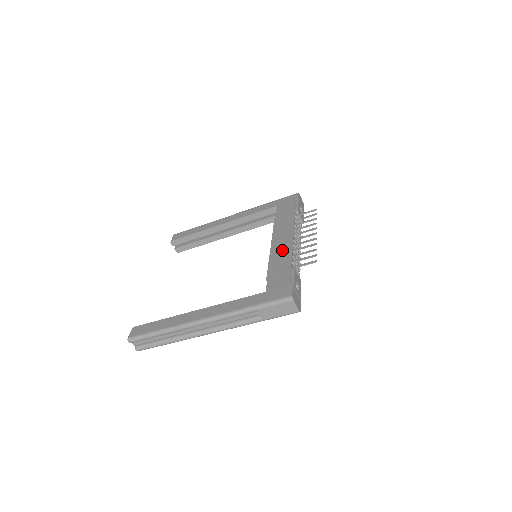
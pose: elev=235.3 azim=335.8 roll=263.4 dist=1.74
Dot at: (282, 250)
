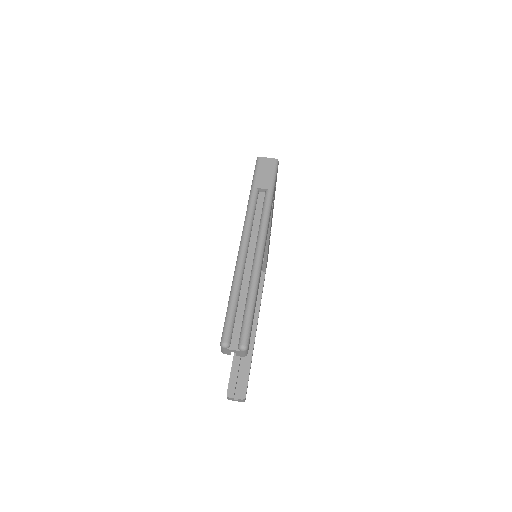
Dot at: occluded
